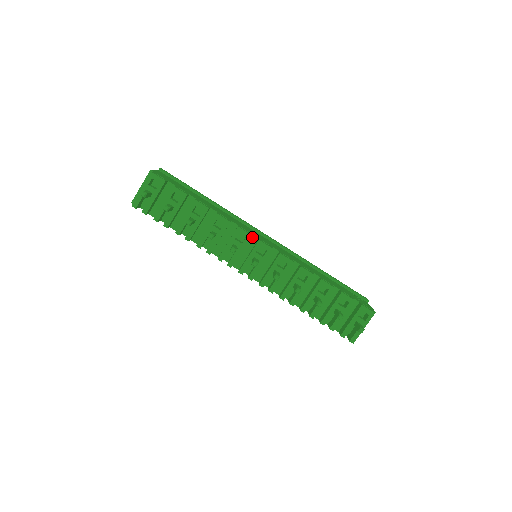
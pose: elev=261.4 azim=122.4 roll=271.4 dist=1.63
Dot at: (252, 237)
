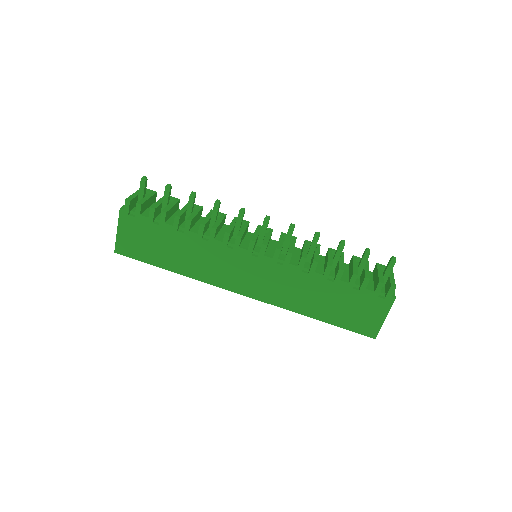
Dot at: (248, 233)
